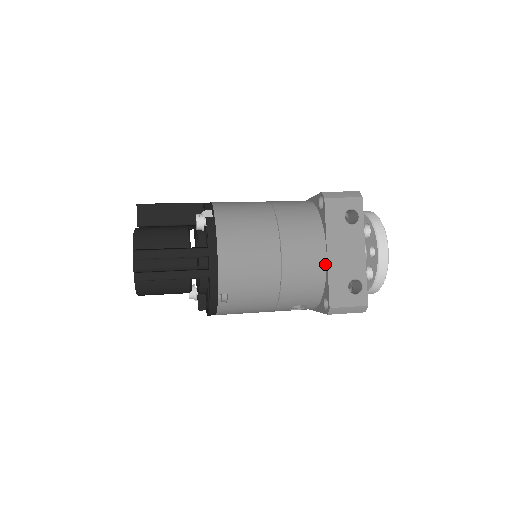
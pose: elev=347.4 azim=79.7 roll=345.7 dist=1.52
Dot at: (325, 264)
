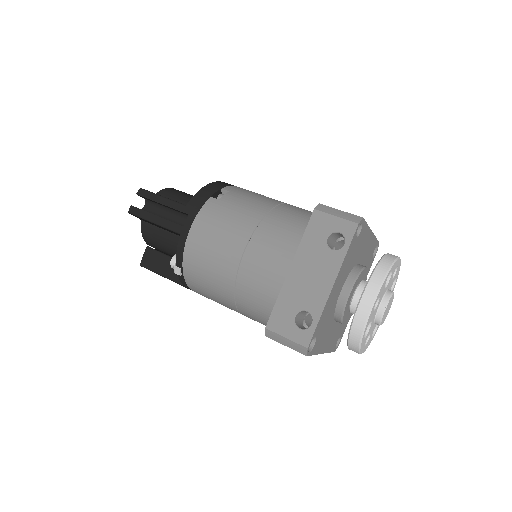
Dot at: occluded
